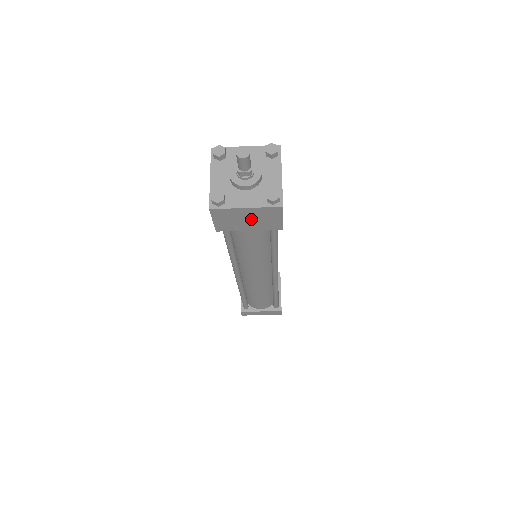
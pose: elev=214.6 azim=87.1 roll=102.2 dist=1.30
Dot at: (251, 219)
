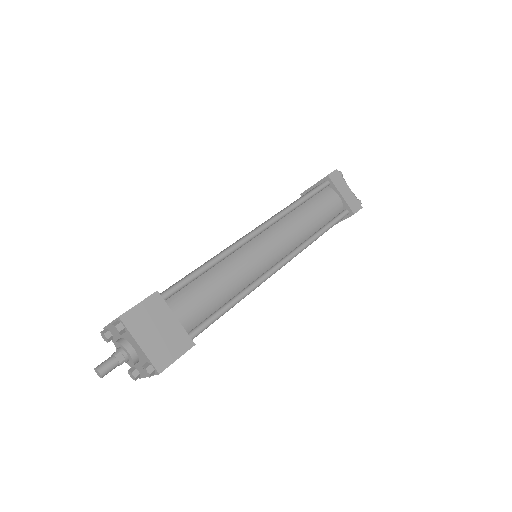
Dot at: occluded
